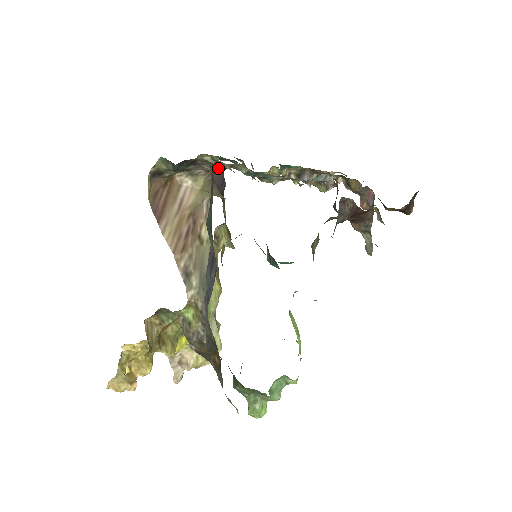
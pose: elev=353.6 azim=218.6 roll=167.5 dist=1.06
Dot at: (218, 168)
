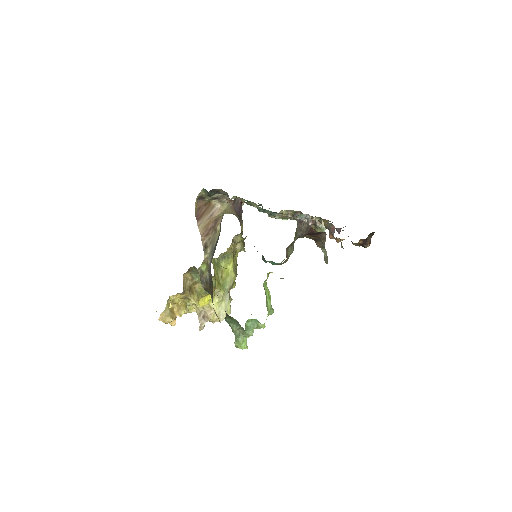
Dot at: (238, 201)
